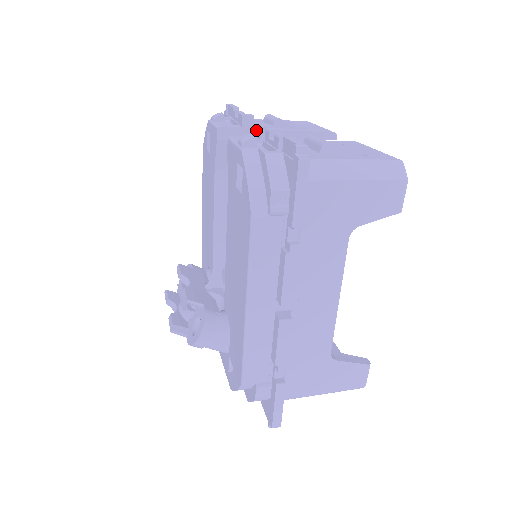
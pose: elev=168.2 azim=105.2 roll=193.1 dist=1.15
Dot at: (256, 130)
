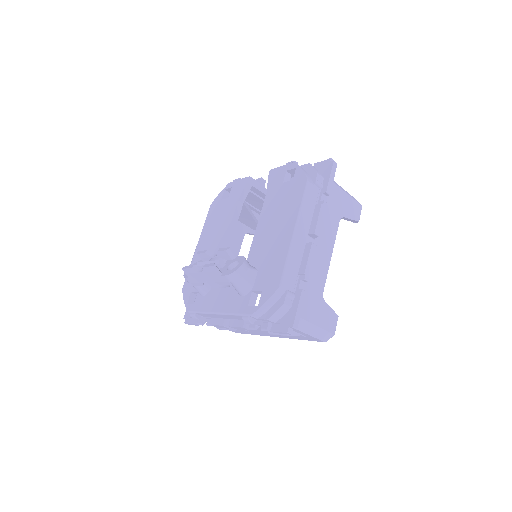
Dot at: occluded
